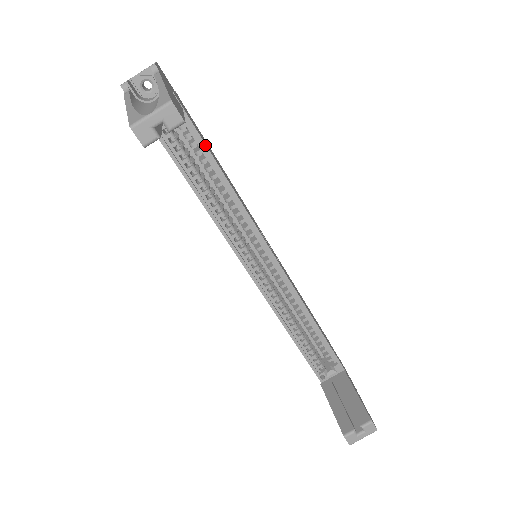
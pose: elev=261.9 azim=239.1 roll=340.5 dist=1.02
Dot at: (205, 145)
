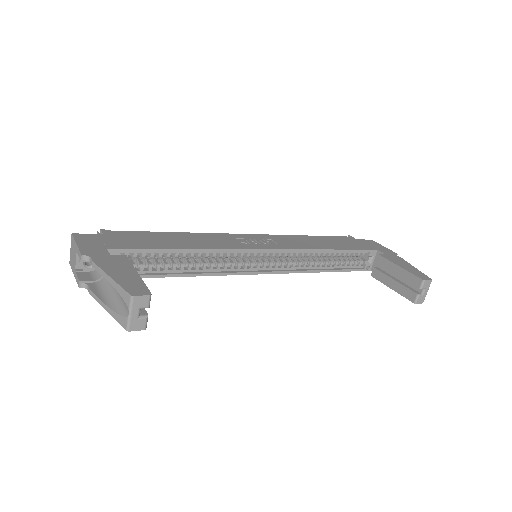
Dot at: (159, 249)
